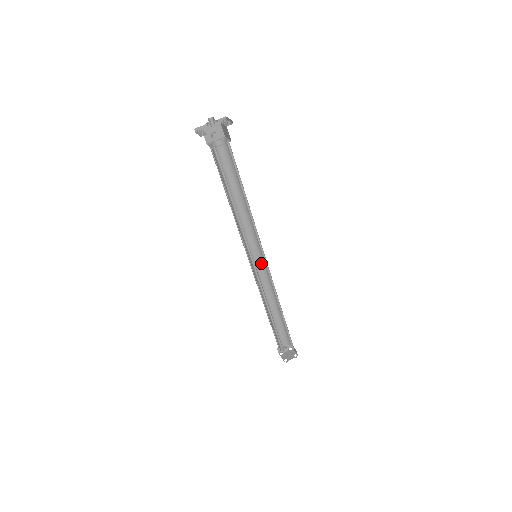
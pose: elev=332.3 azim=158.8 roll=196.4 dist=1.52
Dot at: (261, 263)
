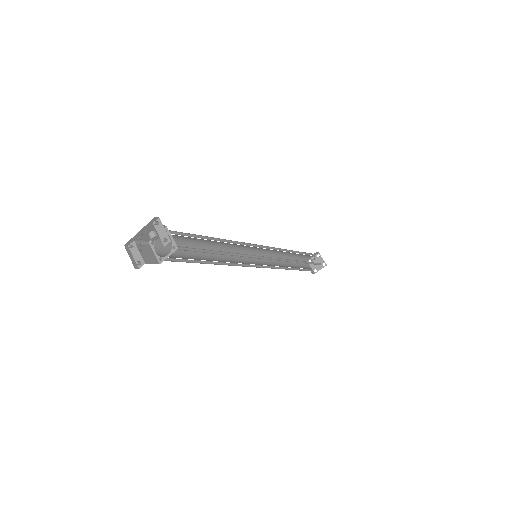
Dot at: occluded
